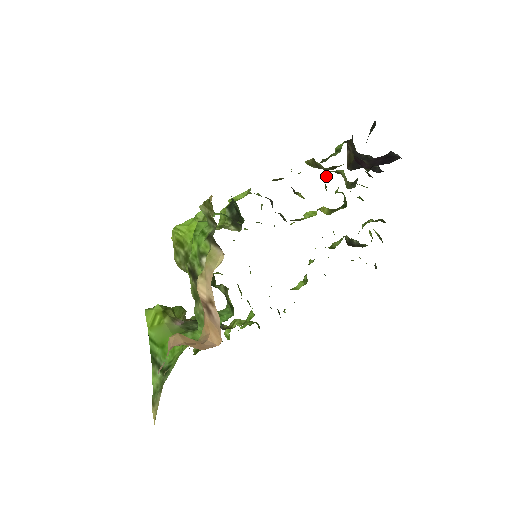
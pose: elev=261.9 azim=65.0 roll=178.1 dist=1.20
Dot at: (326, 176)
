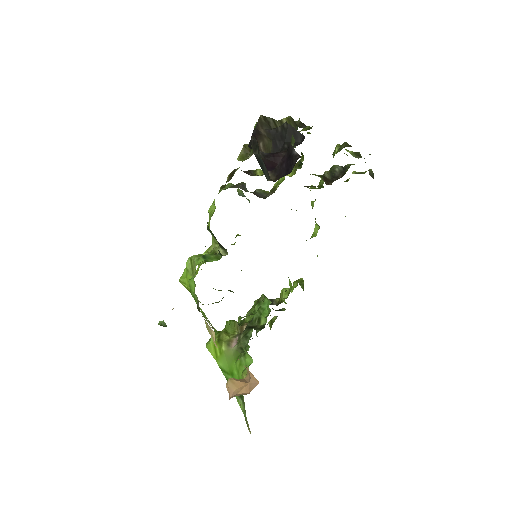
Dot at: occluded
